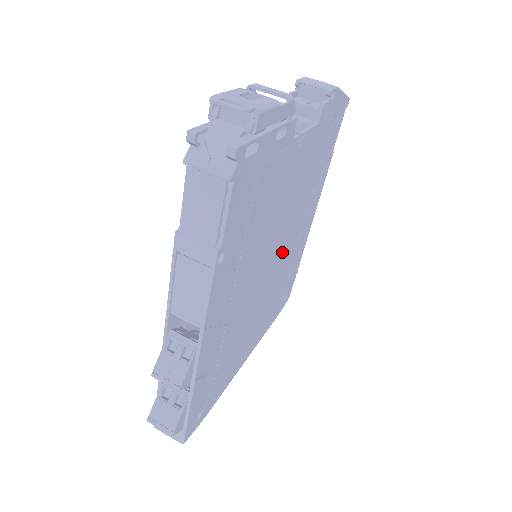
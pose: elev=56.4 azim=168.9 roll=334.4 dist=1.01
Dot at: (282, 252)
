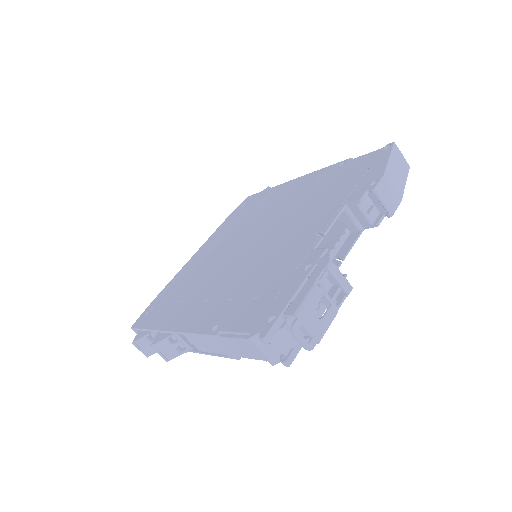
Dot at: occluded
